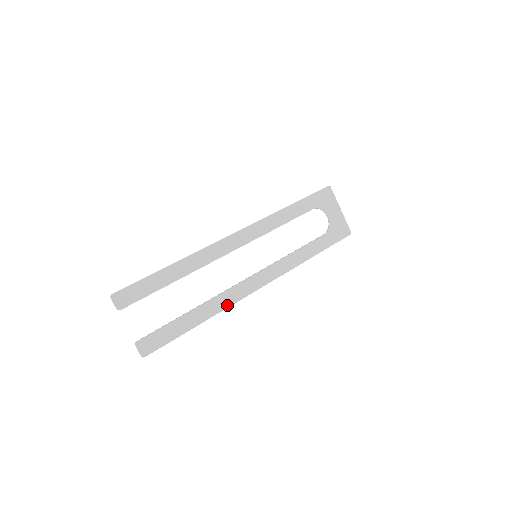
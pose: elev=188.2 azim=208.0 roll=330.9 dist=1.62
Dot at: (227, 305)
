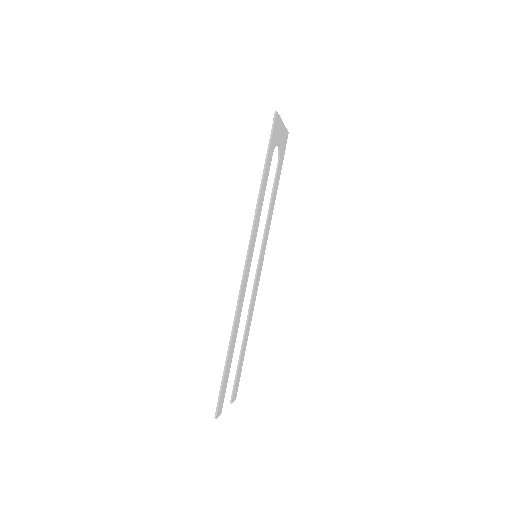
Dot at: (253, 309)
